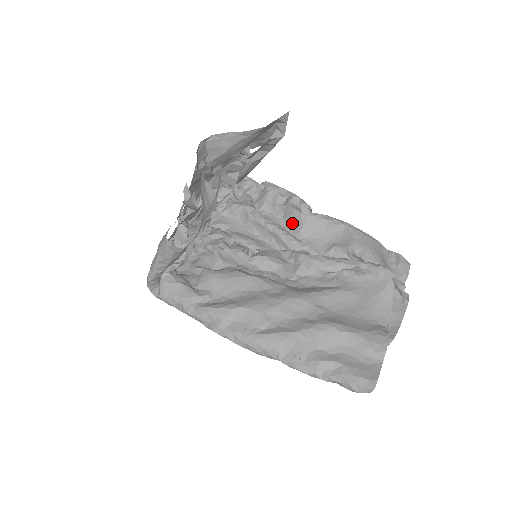
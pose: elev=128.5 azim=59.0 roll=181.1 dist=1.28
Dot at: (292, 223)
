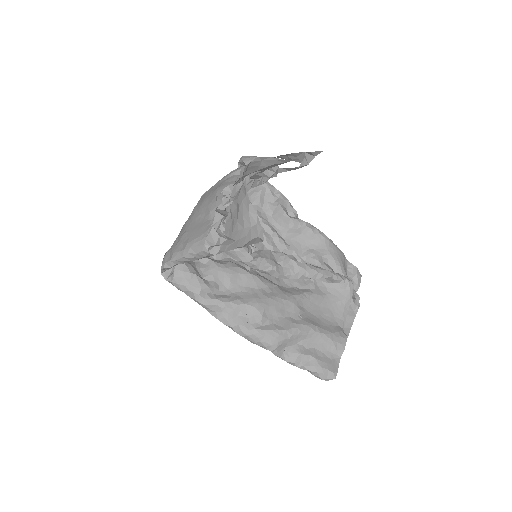
Dot at: (280, 223)
